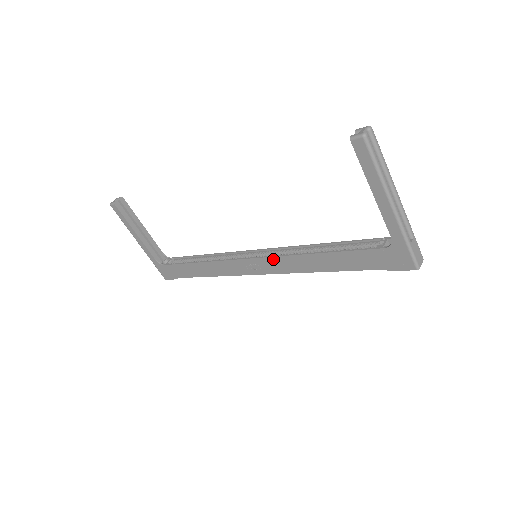
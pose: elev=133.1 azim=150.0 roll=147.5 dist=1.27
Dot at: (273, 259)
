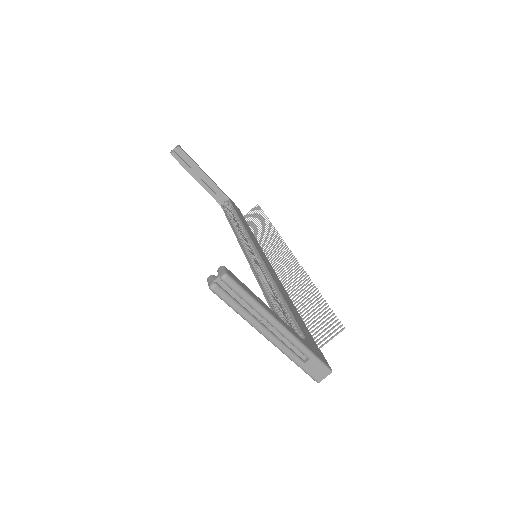
Dot at: (255, 275)
